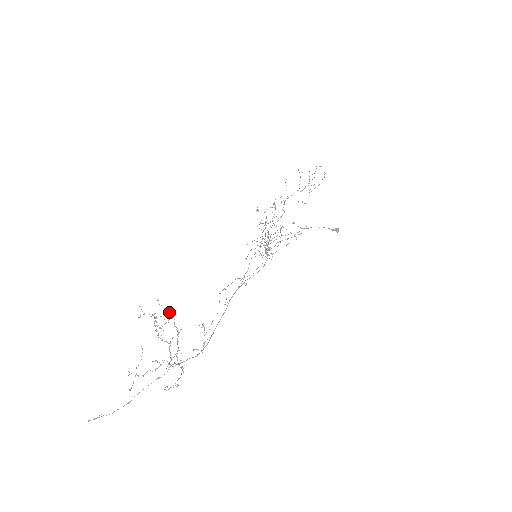
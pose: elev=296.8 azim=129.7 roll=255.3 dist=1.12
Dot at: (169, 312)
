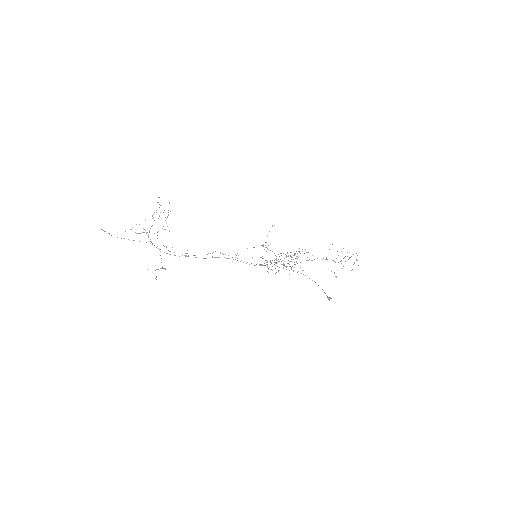
Dot at: occluded
